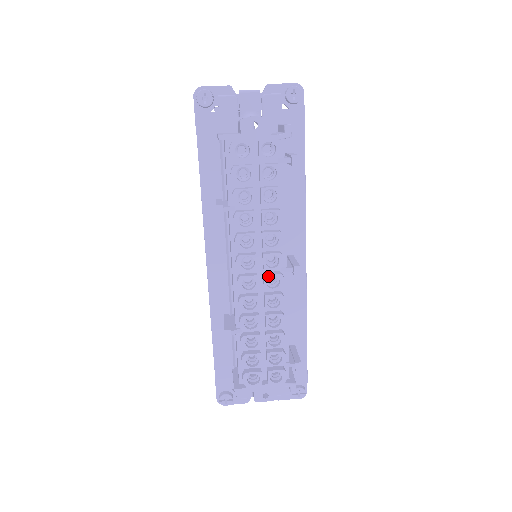
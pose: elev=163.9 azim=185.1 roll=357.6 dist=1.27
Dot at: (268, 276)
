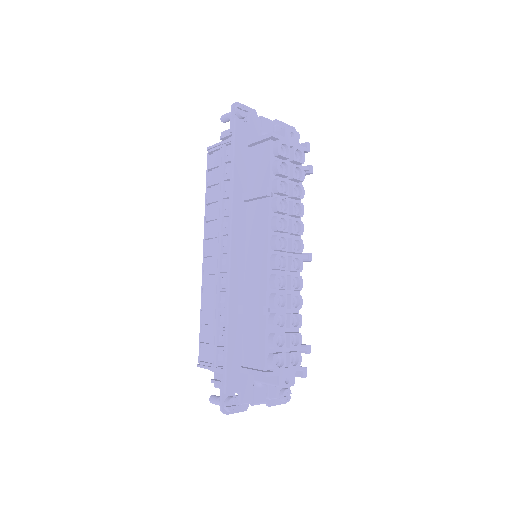
Dot at: (294, 258)
